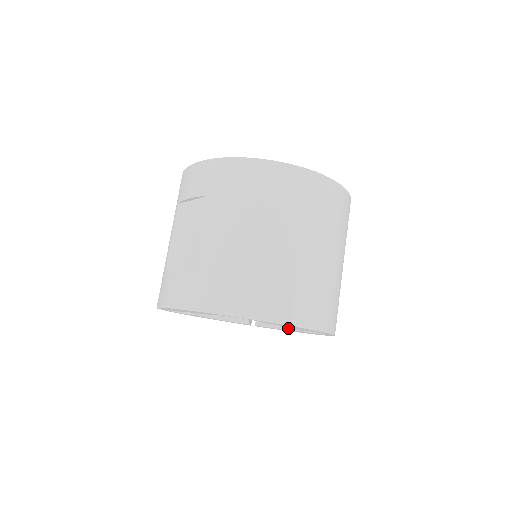
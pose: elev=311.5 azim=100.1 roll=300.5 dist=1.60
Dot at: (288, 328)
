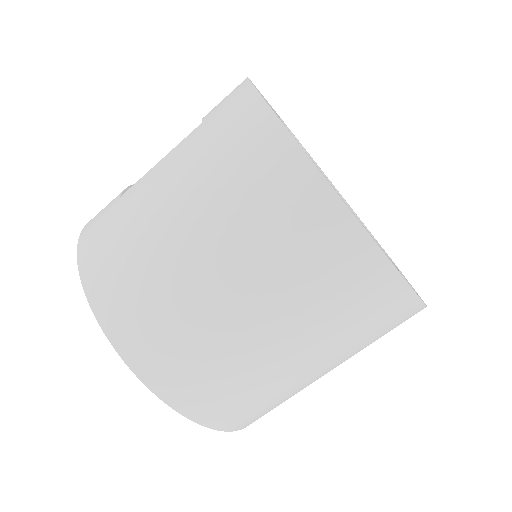
Dot at: occluded
